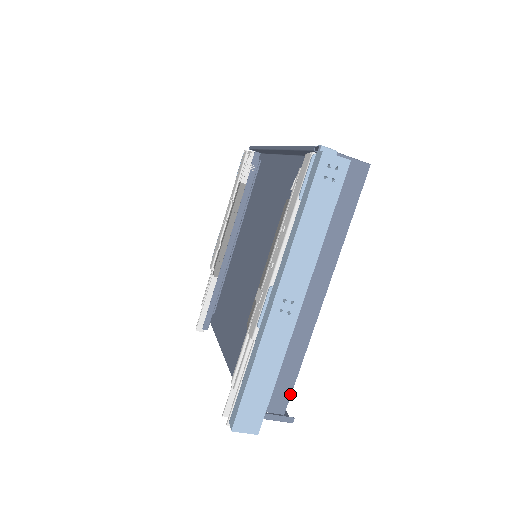
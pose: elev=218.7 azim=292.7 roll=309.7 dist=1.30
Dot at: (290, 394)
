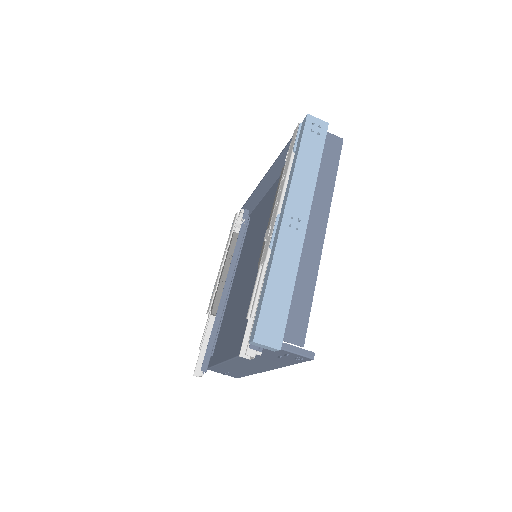
Dot at: (307, 324)
